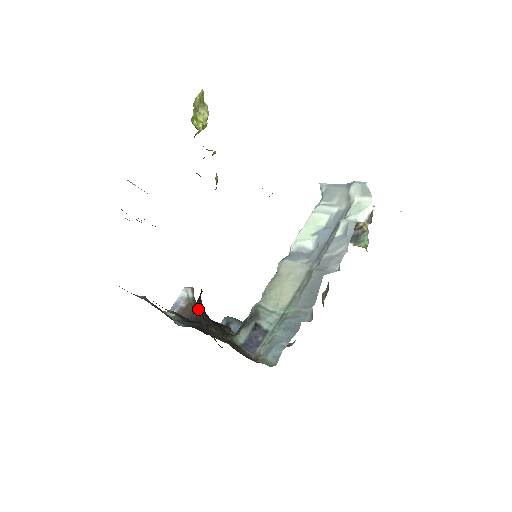
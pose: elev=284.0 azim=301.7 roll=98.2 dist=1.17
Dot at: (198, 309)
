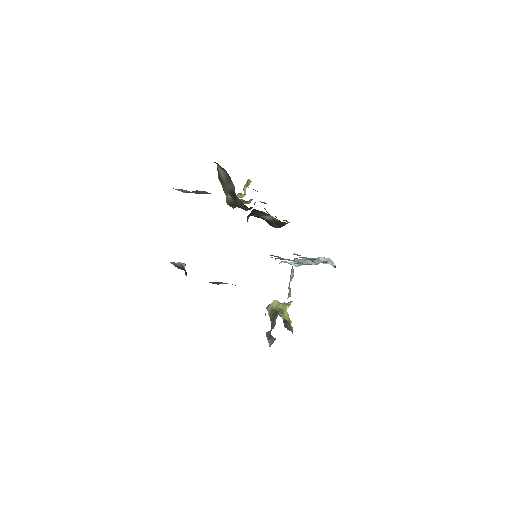
Dot at: occluded
